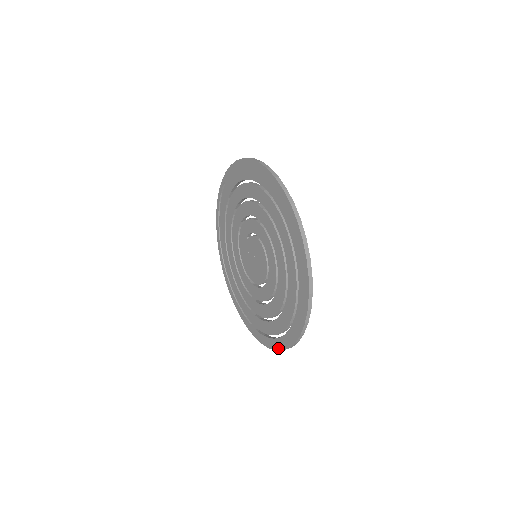
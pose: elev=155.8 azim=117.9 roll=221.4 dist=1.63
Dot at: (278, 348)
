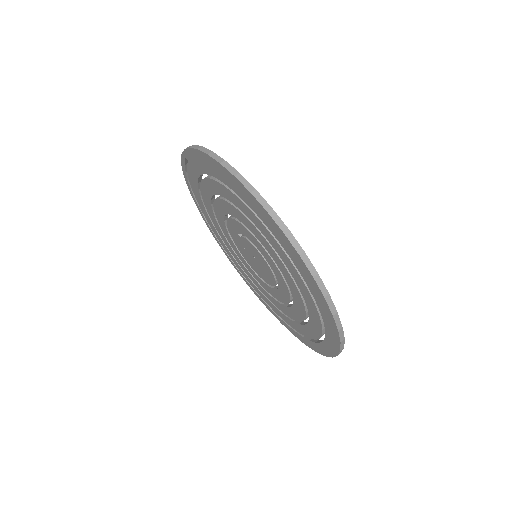
Dot at: (304, 343)
